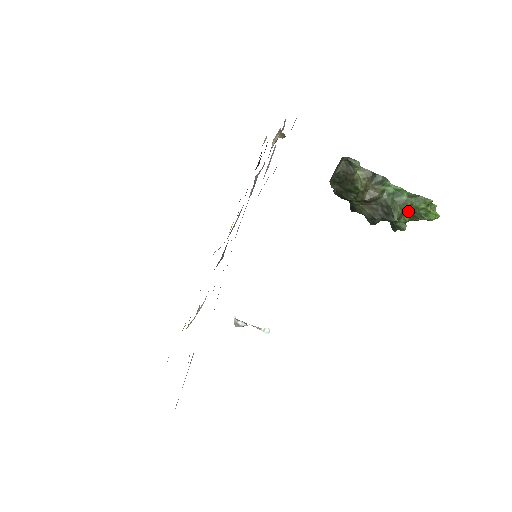
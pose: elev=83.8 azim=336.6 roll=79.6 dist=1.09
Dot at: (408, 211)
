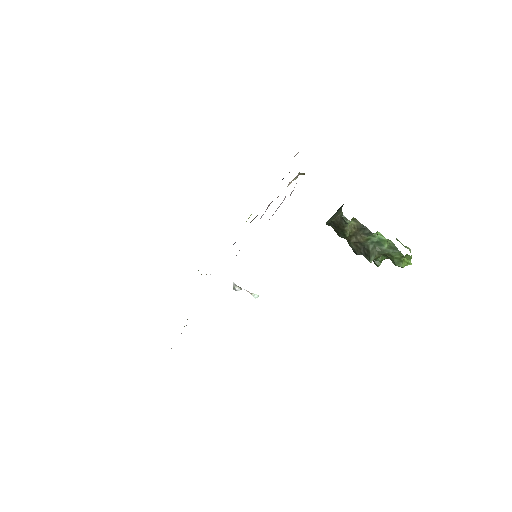
Dot at: (386, 255)
